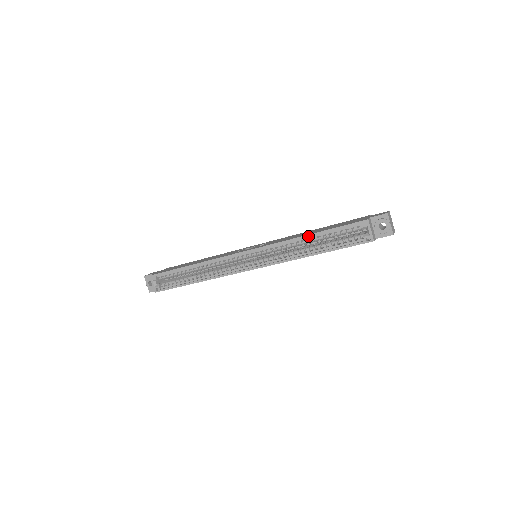
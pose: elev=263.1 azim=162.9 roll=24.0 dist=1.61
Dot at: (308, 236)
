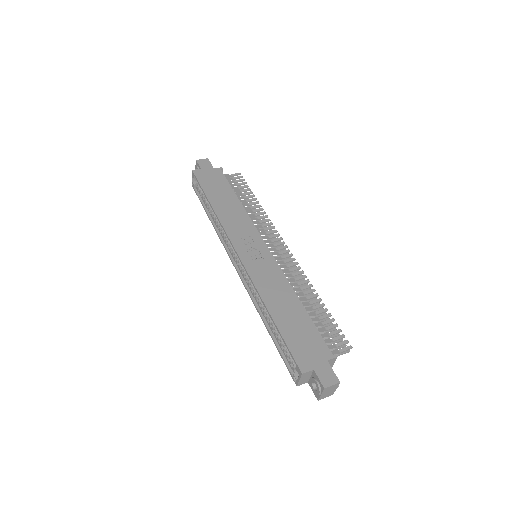
Dot at: (269, 313)
